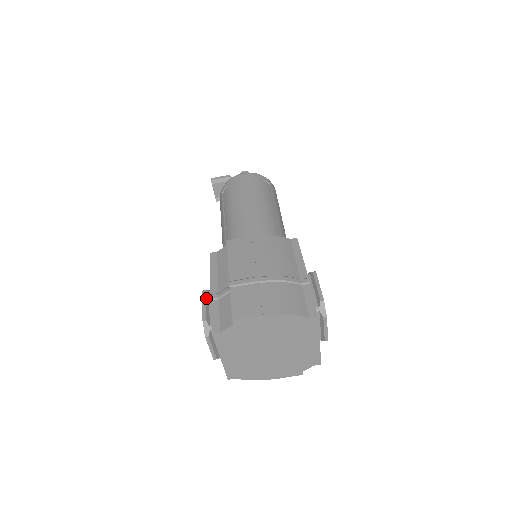
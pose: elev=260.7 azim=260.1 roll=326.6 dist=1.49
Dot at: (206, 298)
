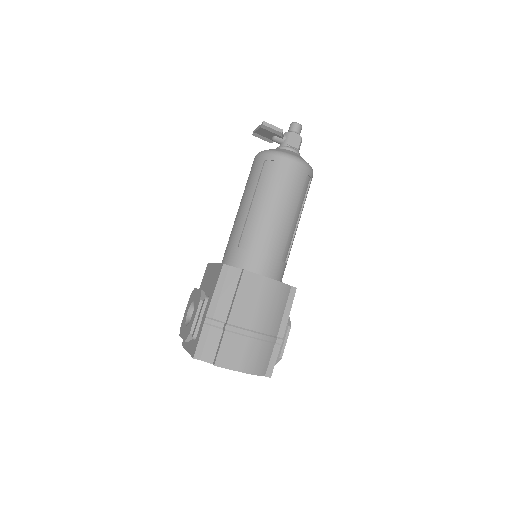
Dot at: (200, 309)
